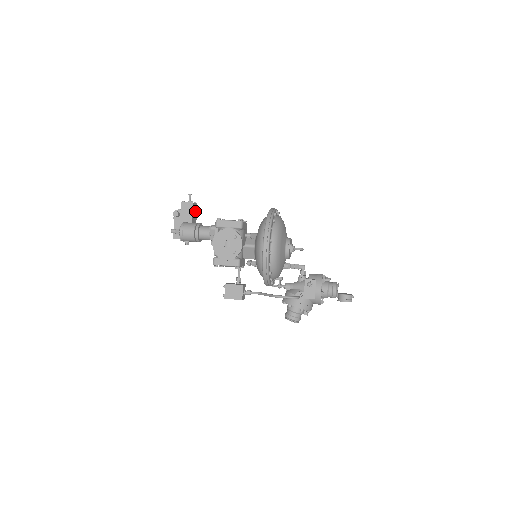
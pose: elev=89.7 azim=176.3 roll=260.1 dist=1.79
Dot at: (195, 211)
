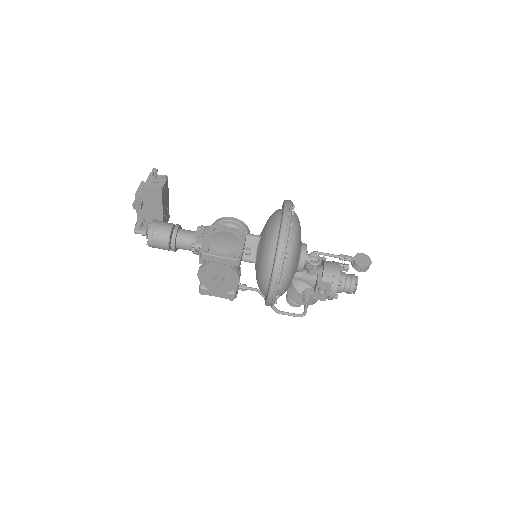
Dot at: (165, 190)
